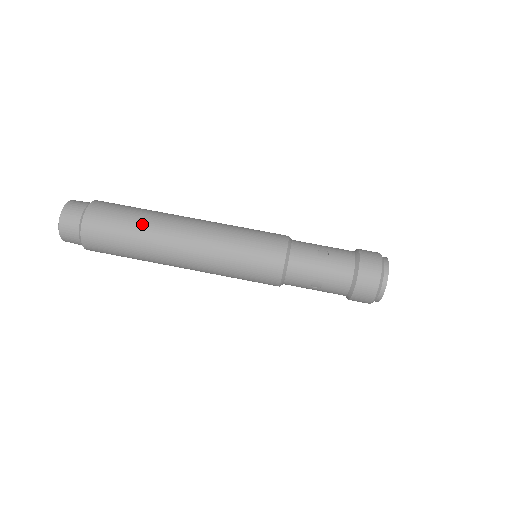
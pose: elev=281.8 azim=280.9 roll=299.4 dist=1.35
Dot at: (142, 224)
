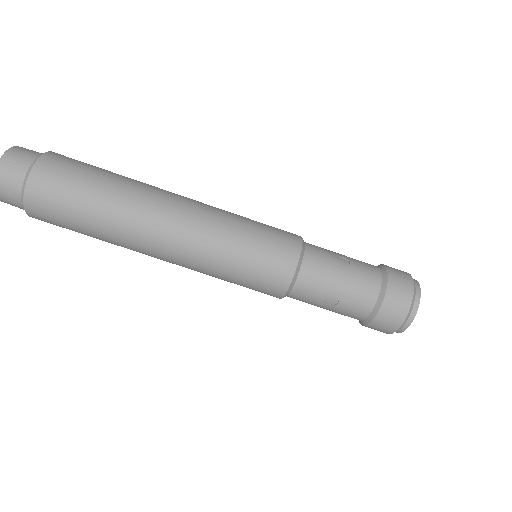
Dot at: (115, 188)
